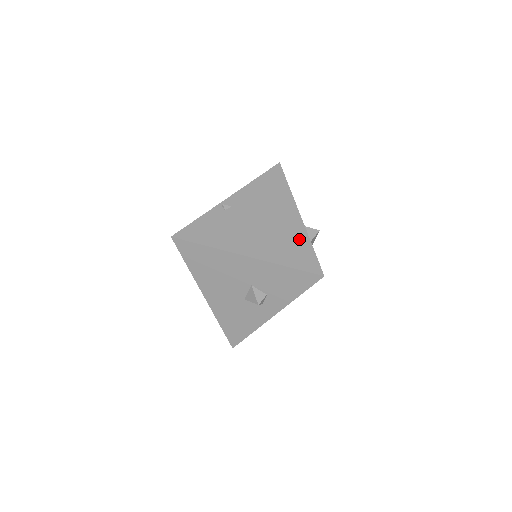
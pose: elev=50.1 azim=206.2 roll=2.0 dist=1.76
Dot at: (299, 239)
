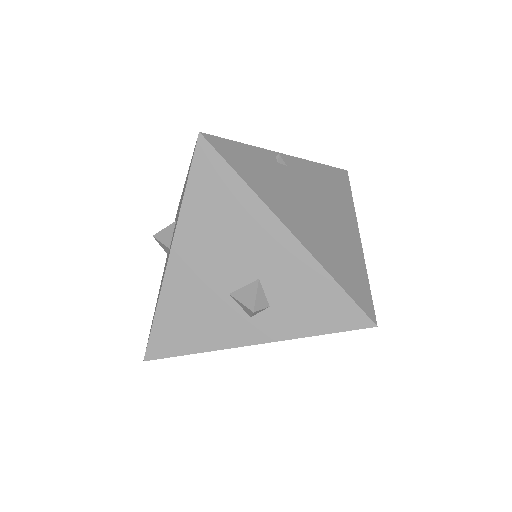
Dot at: (355, 260)
